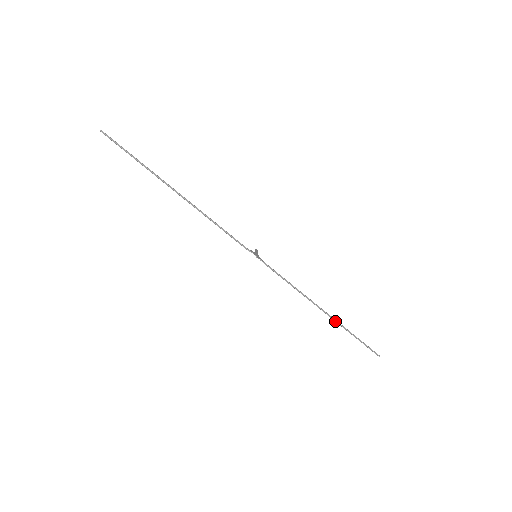
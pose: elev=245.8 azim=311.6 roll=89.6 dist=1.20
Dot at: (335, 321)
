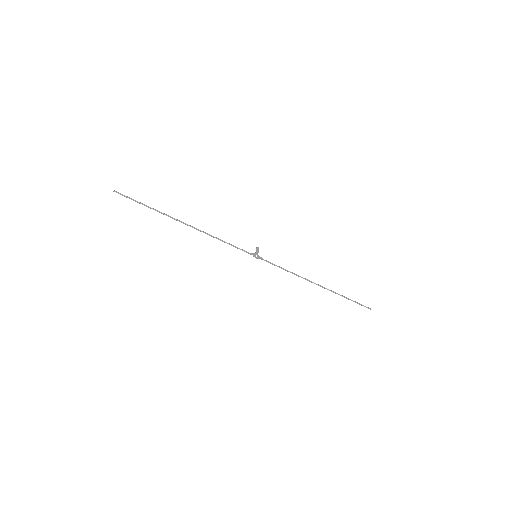
Dot at: (329, 290)
